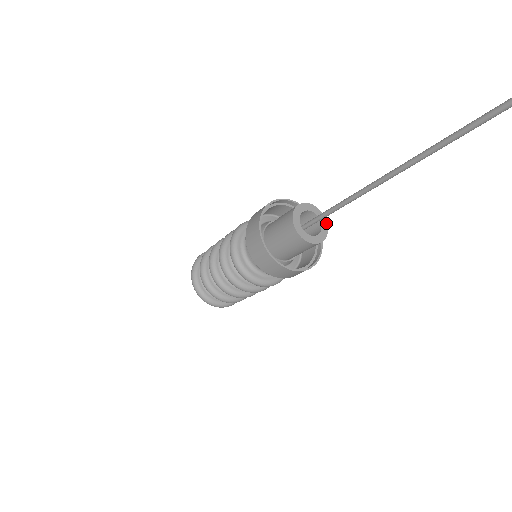
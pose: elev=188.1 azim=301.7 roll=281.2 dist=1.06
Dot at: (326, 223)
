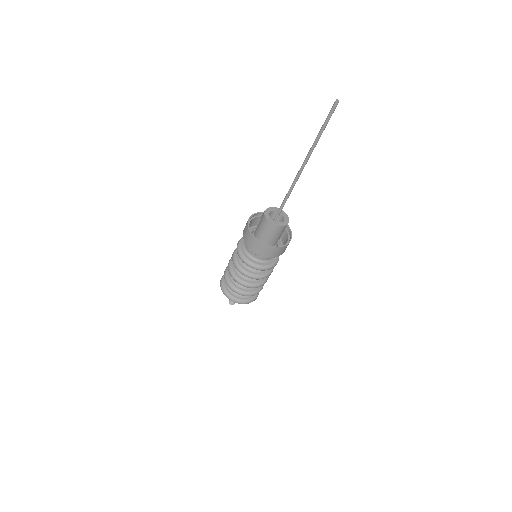
Dot at: (288, 220)
